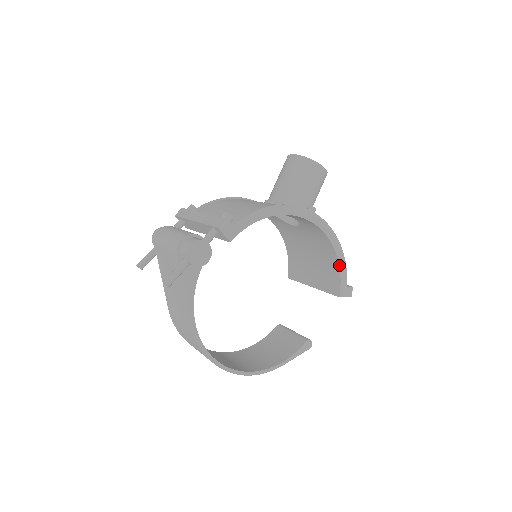
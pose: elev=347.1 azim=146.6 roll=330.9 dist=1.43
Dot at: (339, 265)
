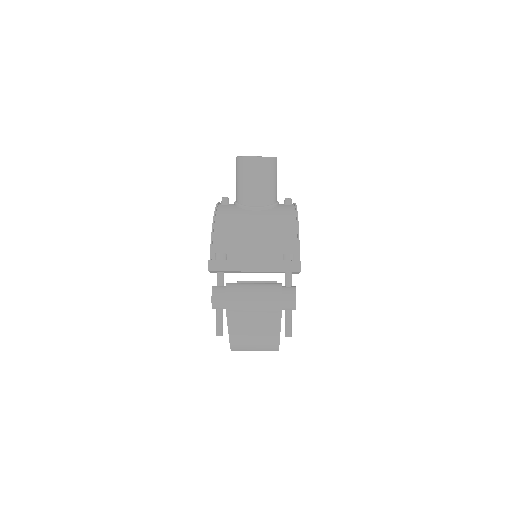
Dot at: occluded
